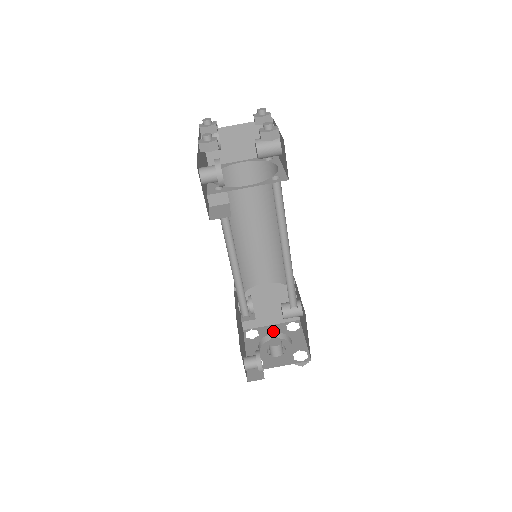
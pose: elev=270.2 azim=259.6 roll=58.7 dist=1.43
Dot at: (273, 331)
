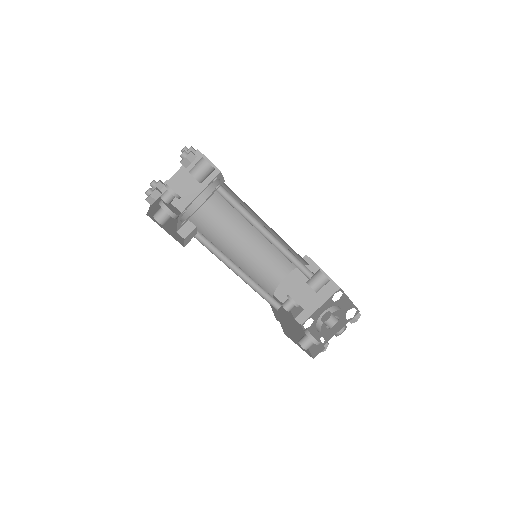
Dot at: (323, 310)
